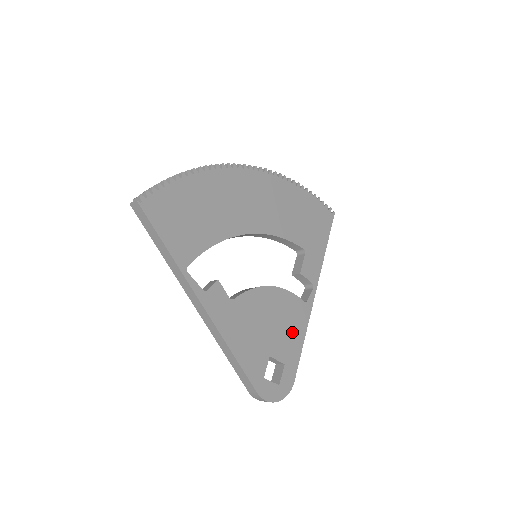
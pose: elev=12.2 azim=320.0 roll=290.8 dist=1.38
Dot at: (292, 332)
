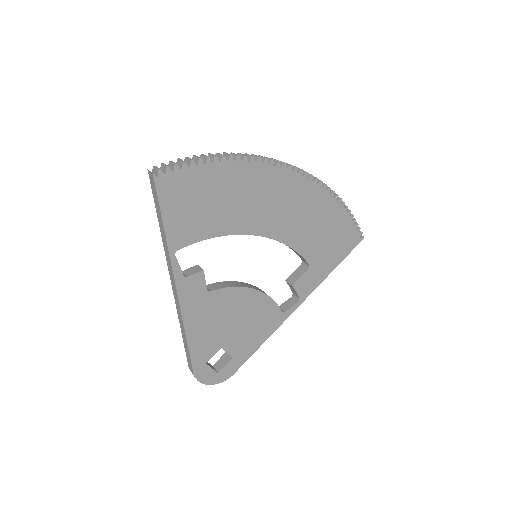
Dot at: (255, 334)
